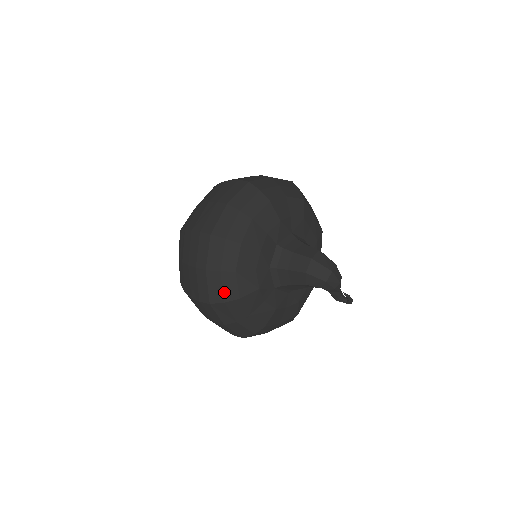
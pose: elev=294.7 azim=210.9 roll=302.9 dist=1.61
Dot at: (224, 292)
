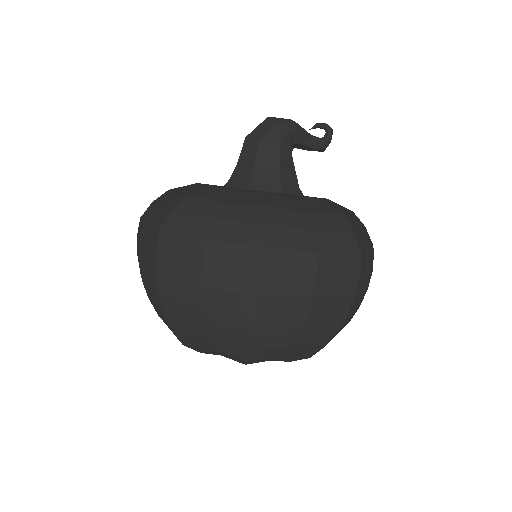
Dot at: (248, 221)
